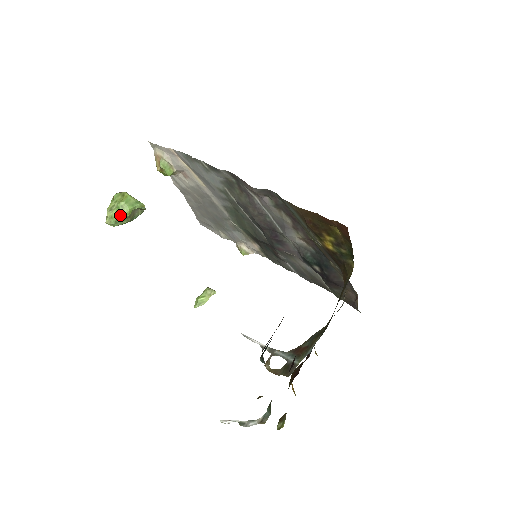
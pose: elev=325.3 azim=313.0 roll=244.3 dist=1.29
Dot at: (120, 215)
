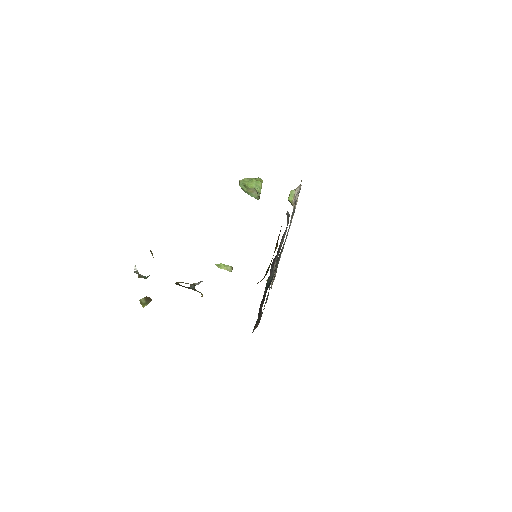
Dot at: (247, 183)
